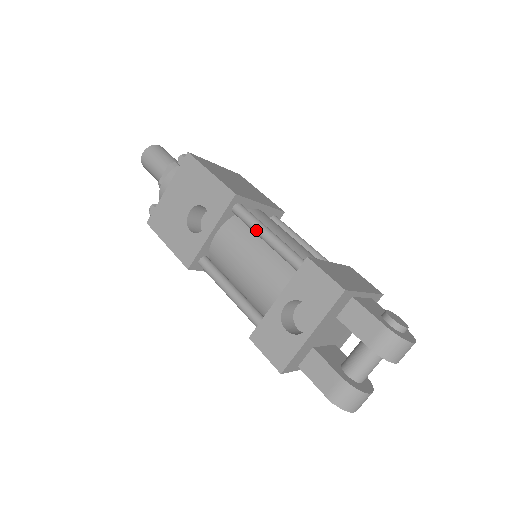
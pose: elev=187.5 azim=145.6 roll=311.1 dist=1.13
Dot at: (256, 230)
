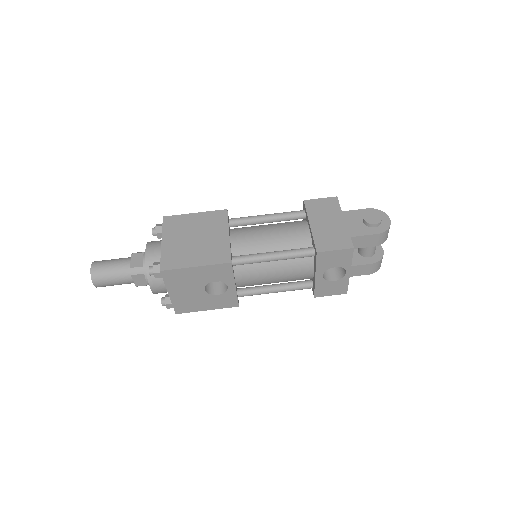
Dot at: occluded
